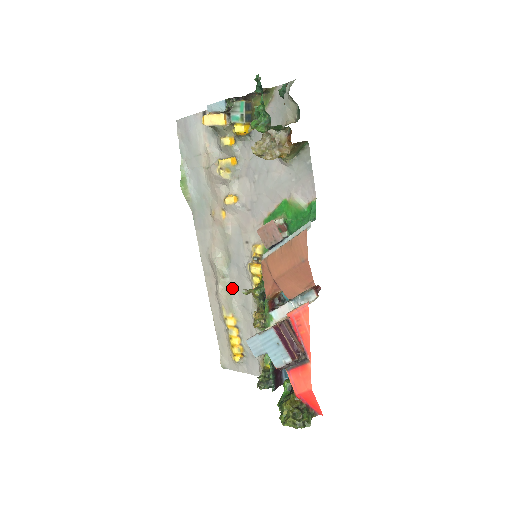
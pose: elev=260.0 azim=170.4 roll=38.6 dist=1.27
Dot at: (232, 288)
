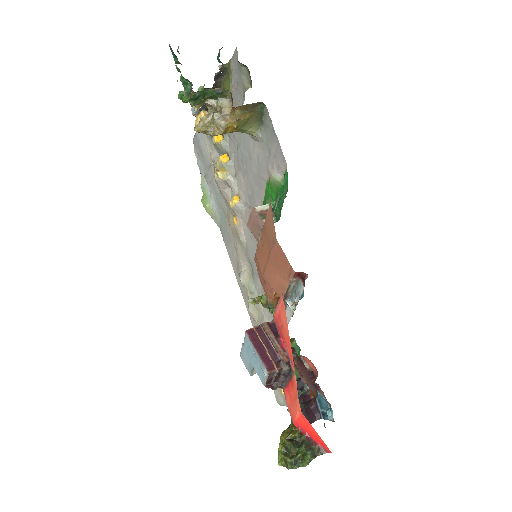
Dot at: (261, 304)
